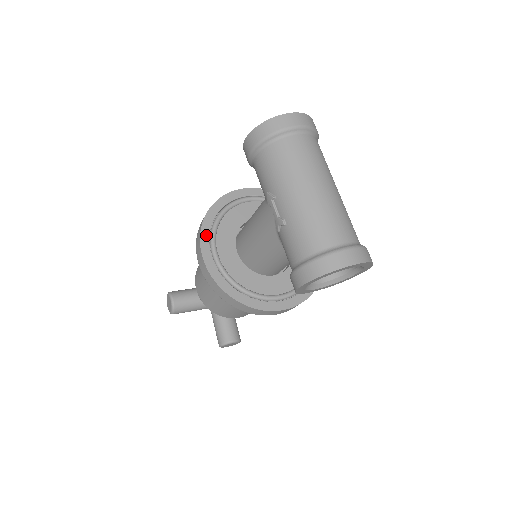
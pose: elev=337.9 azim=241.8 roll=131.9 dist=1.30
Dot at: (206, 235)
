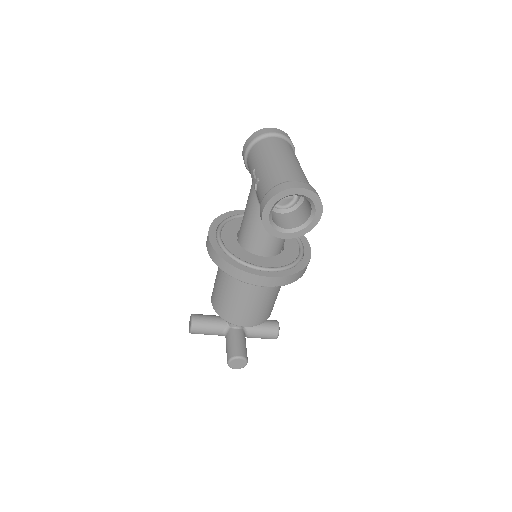
Dot at: (215, 226)
